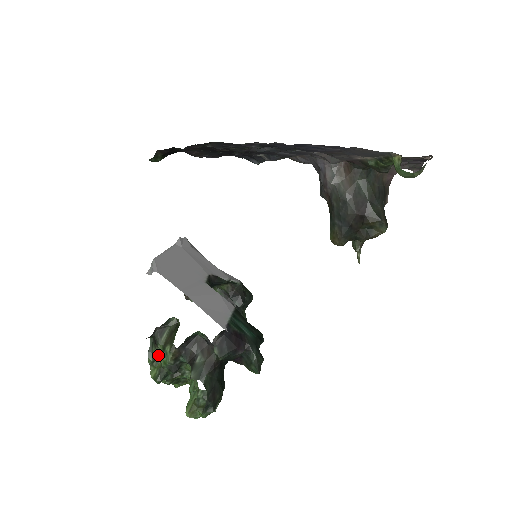
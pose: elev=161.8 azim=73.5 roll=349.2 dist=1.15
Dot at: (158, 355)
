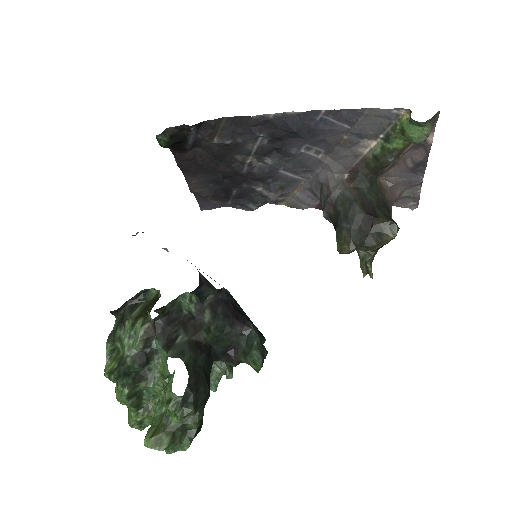
Dot at: (123, 337)
